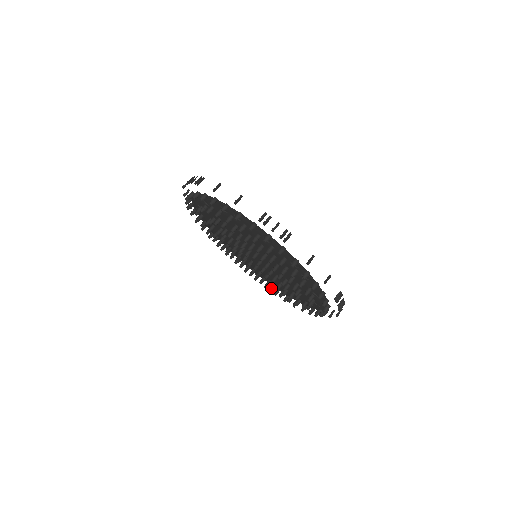
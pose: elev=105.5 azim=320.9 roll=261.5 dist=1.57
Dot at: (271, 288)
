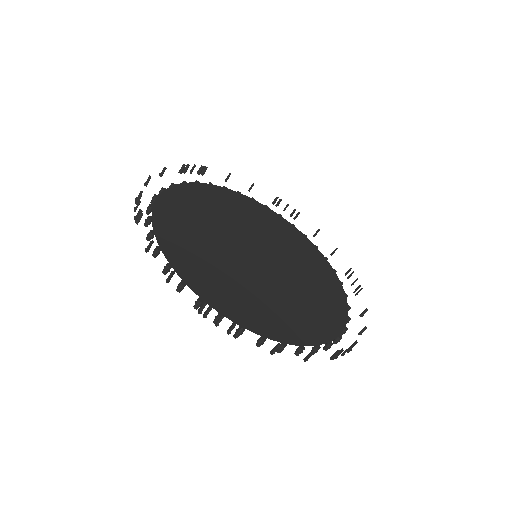
Dot at: occluded
